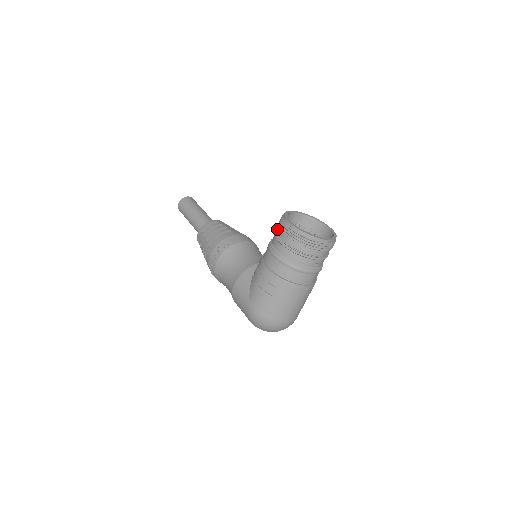
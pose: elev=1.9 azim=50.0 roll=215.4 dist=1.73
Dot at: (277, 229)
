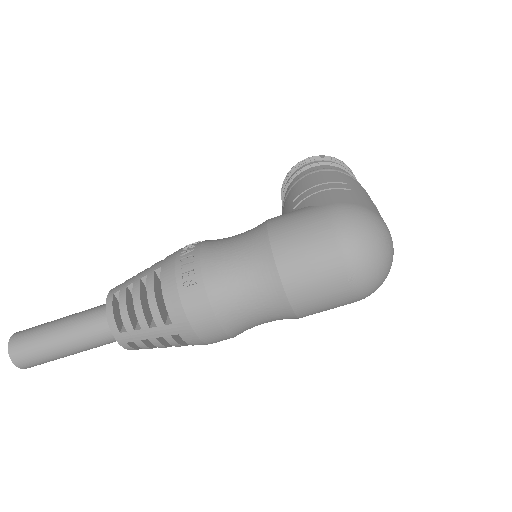
Dot at: (289, 180)
